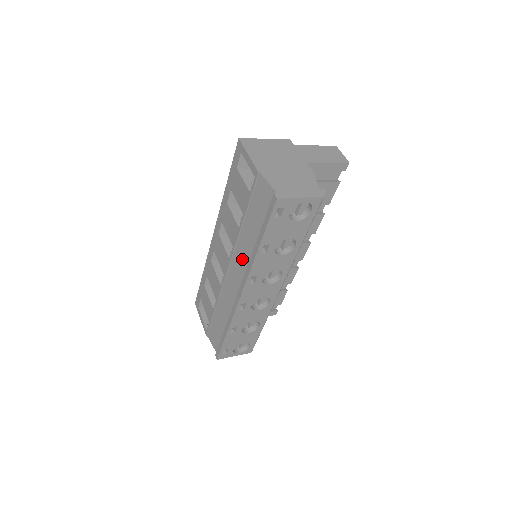
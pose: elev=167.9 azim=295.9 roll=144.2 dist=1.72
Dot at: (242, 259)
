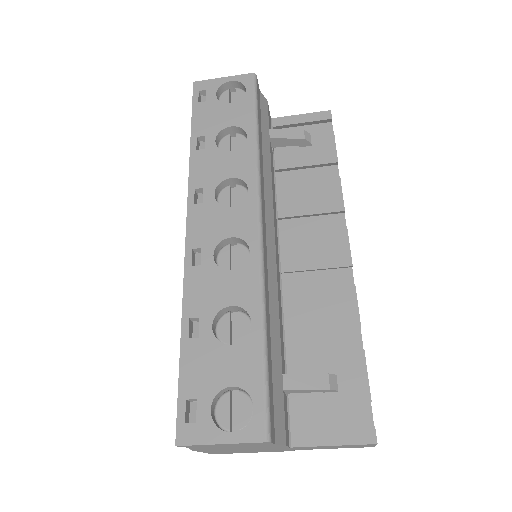
Dot at: occluded
